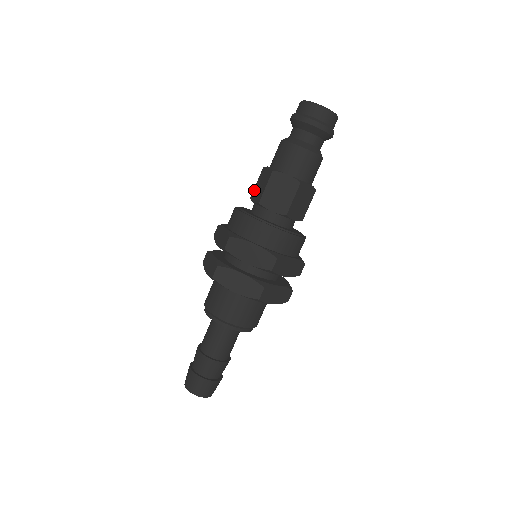
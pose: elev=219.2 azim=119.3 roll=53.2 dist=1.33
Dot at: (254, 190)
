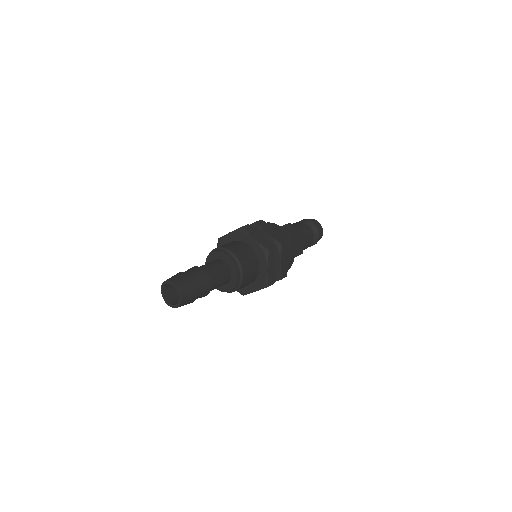
Dot at: occluded
